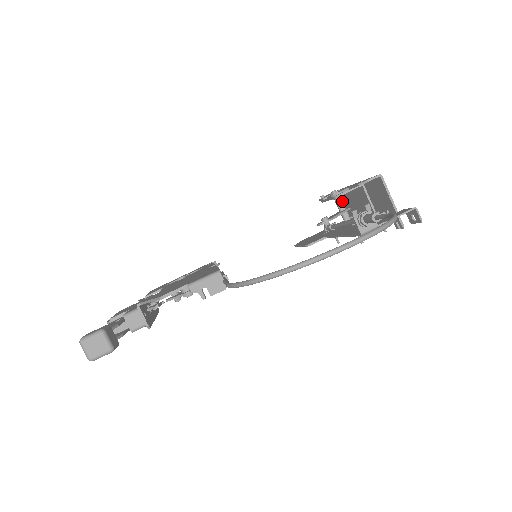
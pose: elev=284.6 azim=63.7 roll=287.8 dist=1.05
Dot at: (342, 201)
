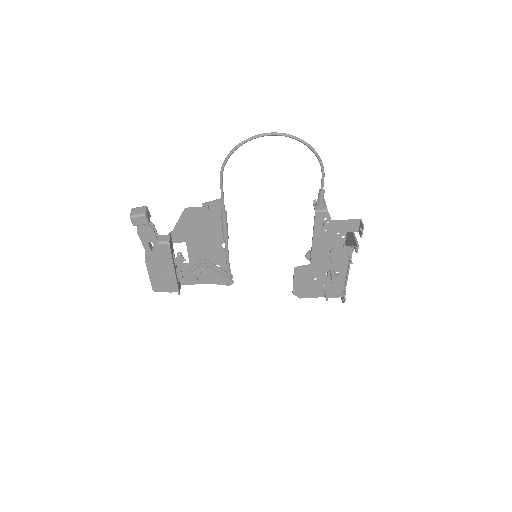
Dot at: occluded
